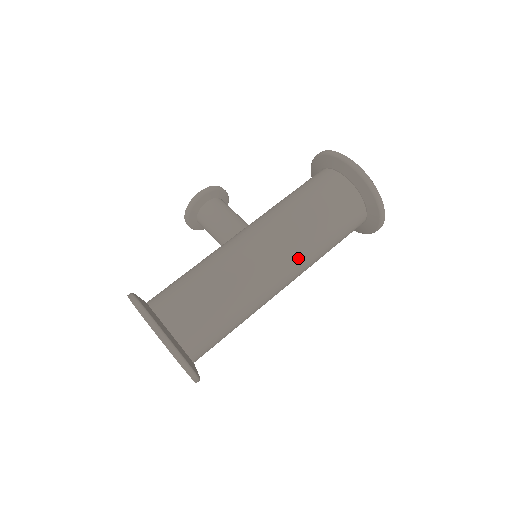
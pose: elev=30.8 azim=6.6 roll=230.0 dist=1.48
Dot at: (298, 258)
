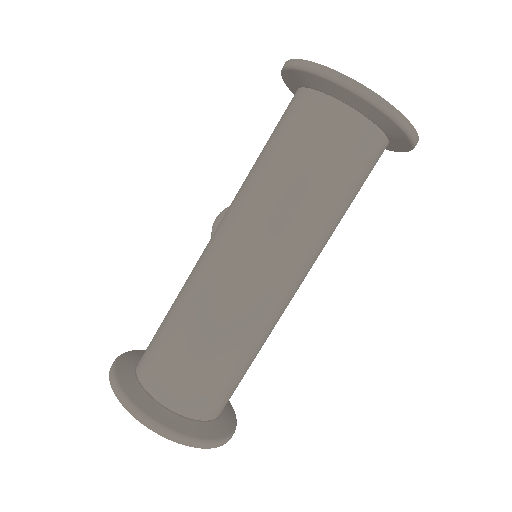
Dot at: (260, 227)
